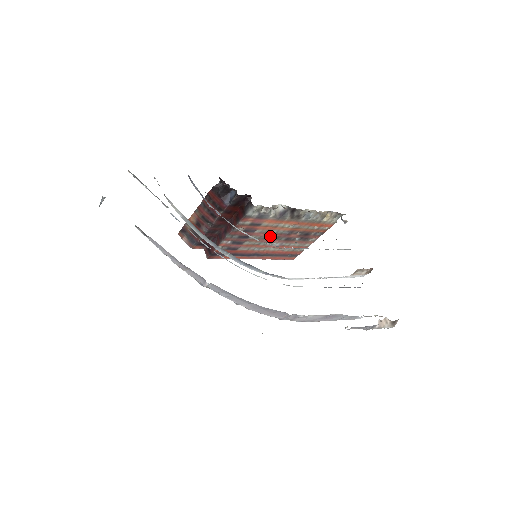
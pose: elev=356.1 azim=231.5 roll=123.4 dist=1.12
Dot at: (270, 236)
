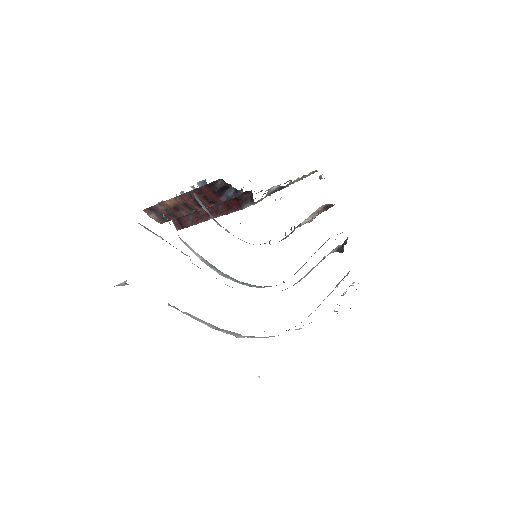
Dot at: occluded
